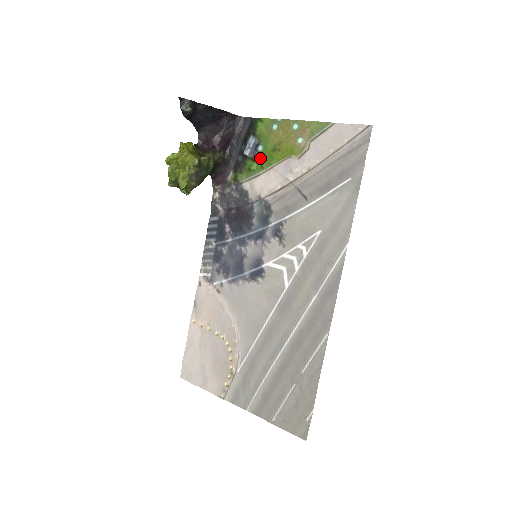
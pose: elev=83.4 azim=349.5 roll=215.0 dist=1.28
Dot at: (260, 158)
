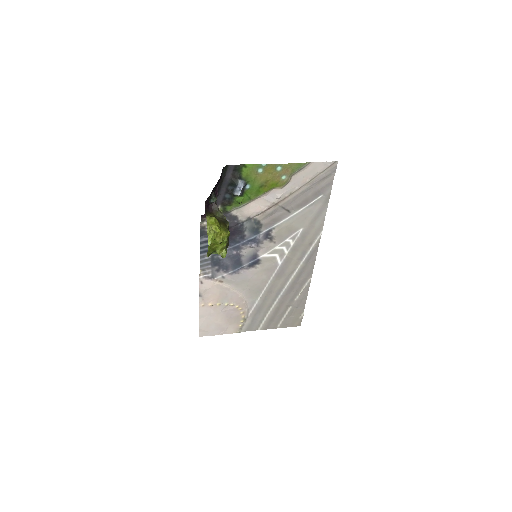
Dot at: (248, 193)
